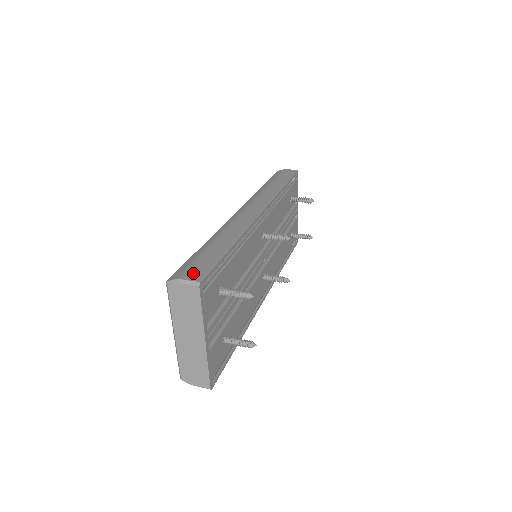
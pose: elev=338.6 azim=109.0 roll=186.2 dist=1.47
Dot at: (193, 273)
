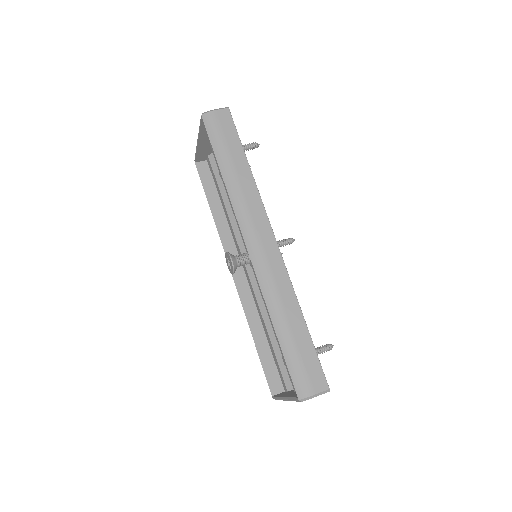
Dot at: (315, 381)
